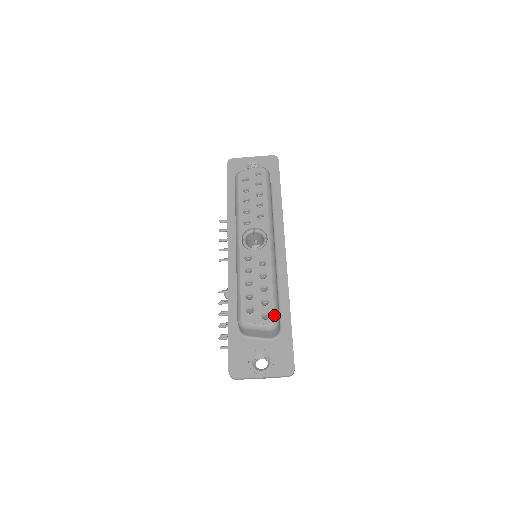
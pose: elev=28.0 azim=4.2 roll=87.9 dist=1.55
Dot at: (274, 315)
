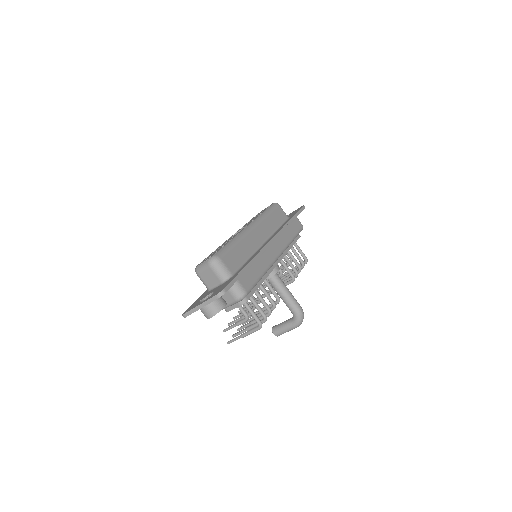
Dot at: (216, 253)
